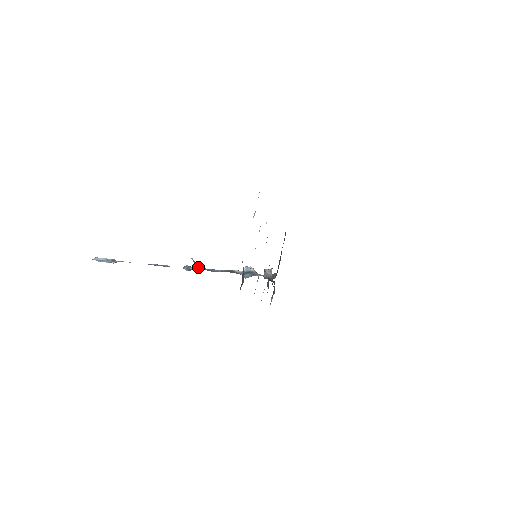
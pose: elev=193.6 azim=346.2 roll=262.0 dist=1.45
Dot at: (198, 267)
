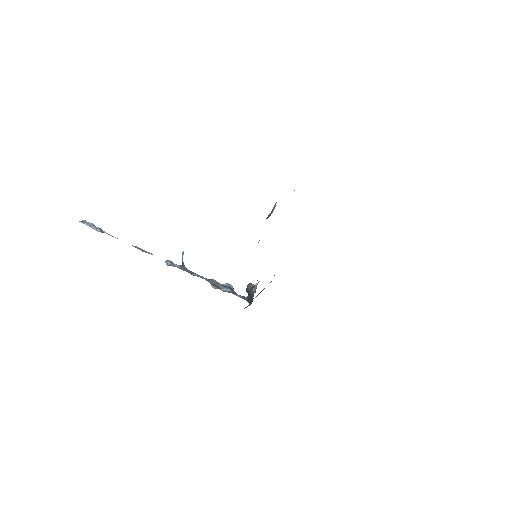
Dot at: (182, 265)
